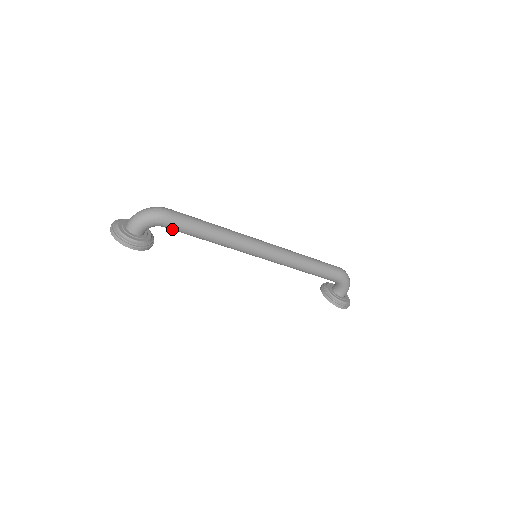
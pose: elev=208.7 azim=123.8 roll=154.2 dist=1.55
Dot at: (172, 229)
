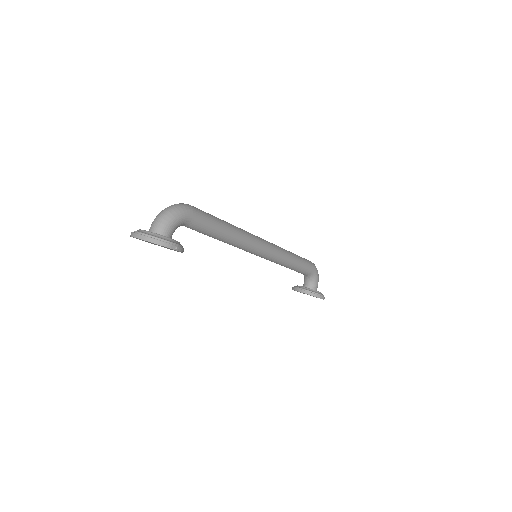
Dot at: (197, 227)
